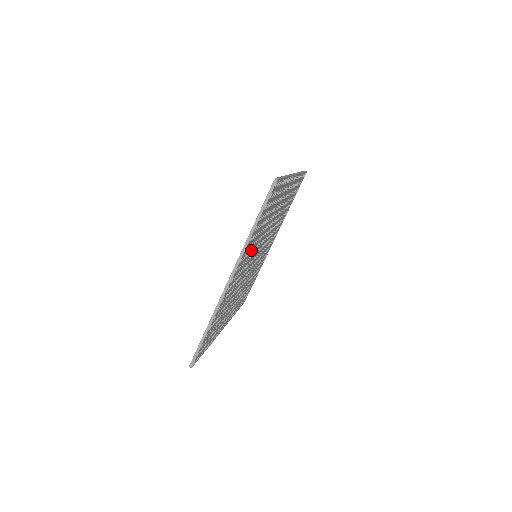
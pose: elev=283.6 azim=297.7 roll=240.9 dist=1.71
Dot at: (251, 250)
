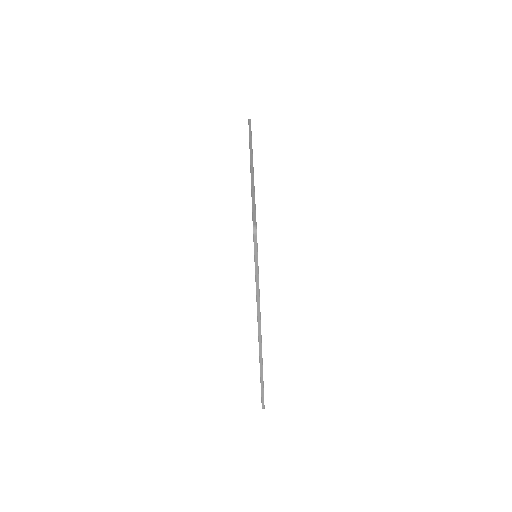
Dot at: occluded
